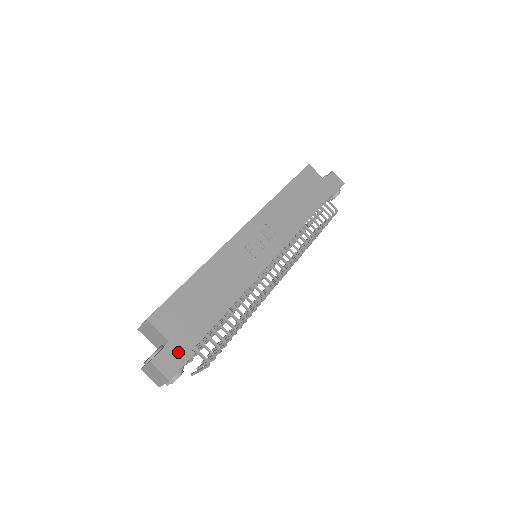
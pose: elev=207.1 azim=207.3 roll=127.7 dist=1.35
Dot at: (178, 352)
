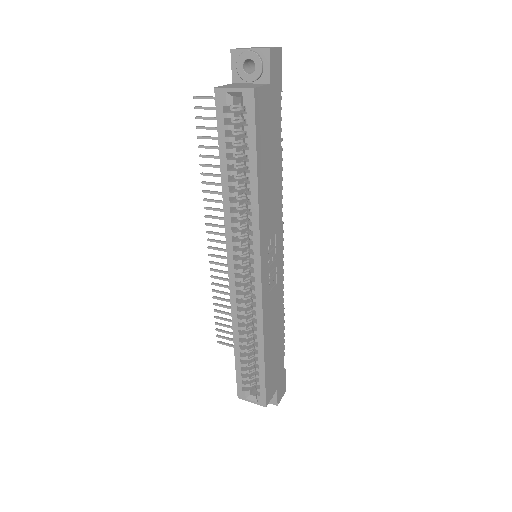
Dot at: (282, 383)
